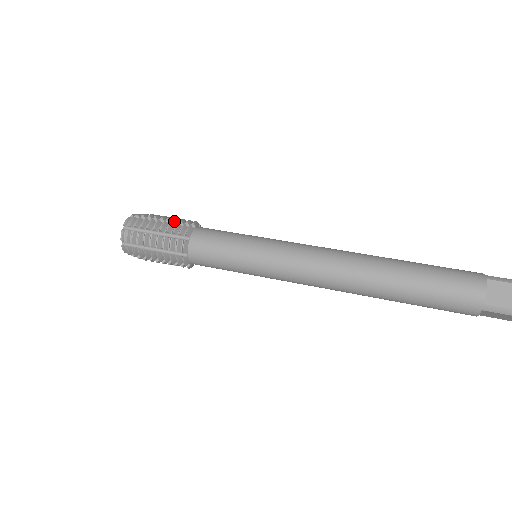
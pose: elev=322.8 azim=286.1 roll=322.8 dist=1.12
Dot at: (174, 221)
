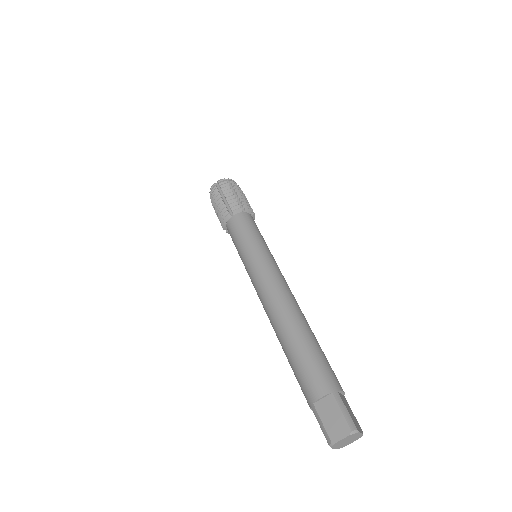
Dot at: (240, 199)
